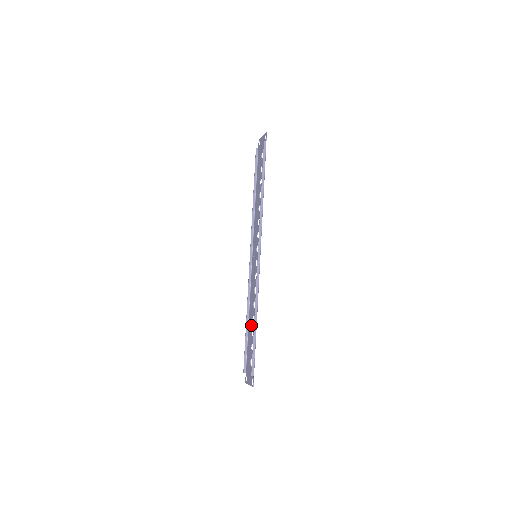
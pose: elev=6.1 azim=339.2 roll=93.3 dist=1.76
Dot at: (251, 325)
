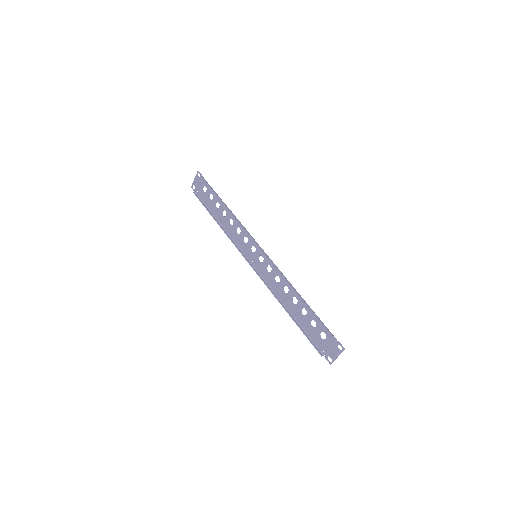
Dot at: (296, 309)
